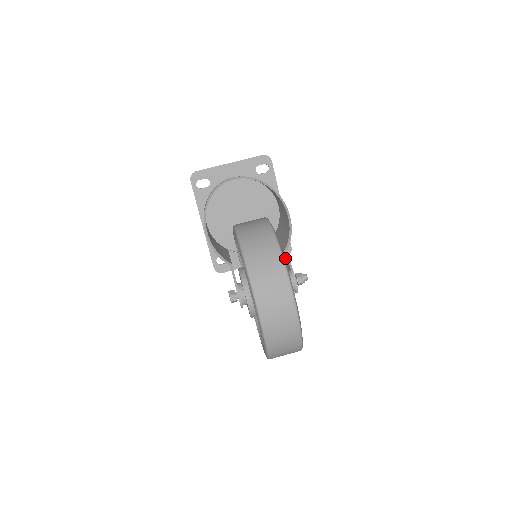
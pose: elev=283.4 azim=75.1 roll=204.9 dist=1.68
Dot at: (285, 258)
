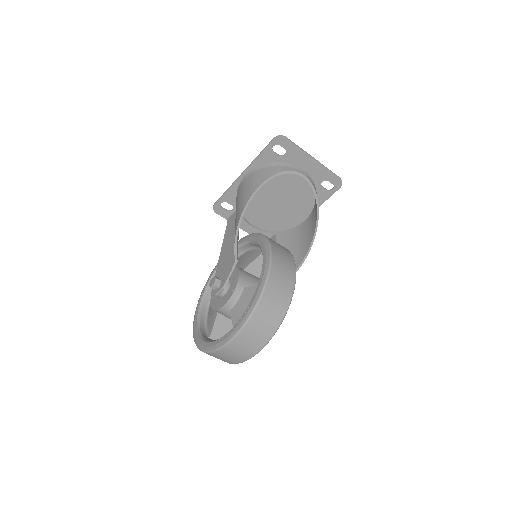
Dot at: occluded
